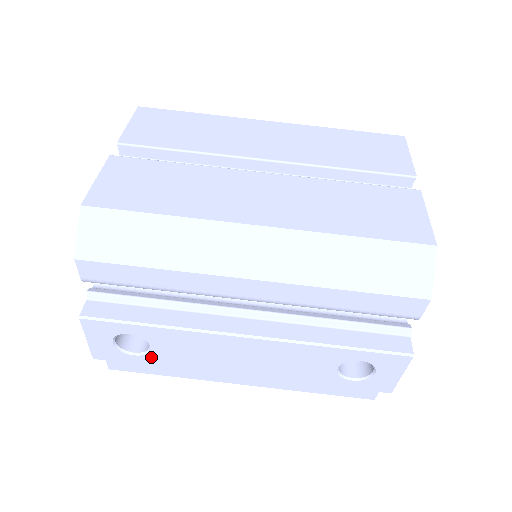
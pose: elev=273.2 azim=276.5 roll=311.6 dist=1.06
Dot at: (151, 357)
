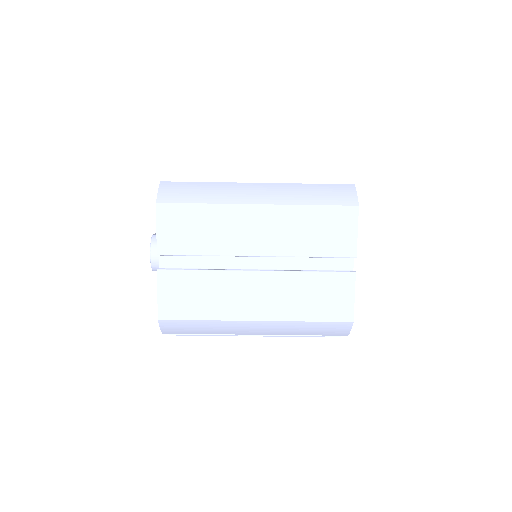
Dot at: occluded
